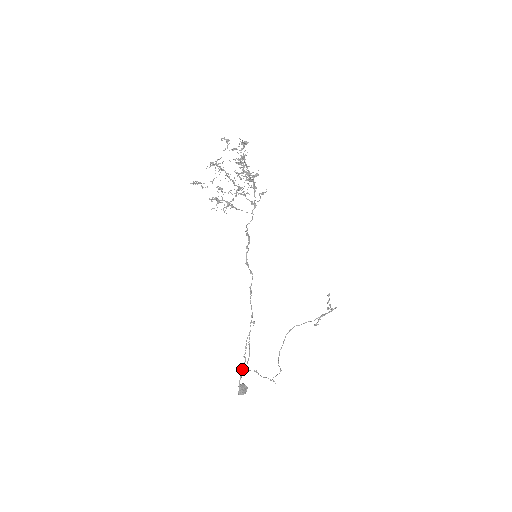
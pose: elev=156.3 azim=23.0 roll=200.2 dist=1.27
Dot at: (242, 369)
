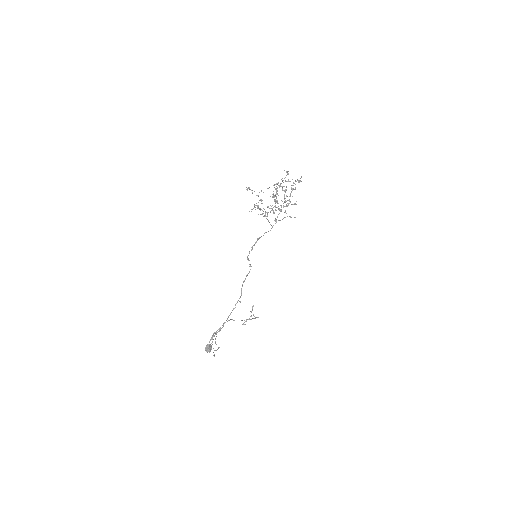
Dot at: (216, 333)
